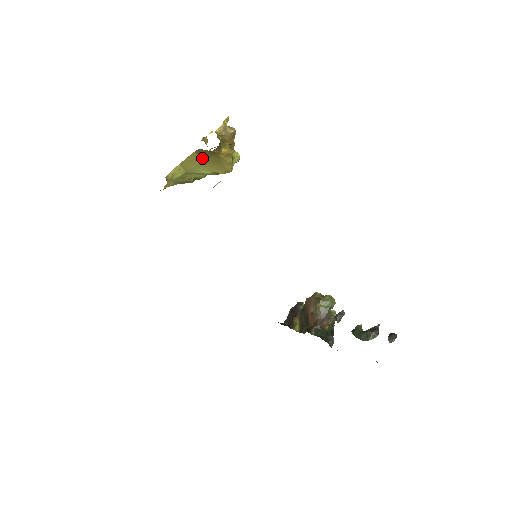
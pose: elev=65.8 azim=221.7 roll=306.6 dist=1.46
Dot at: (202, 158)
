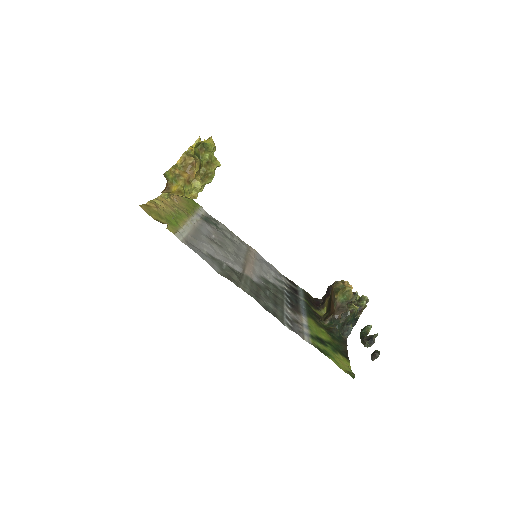
Dot at: occluded
